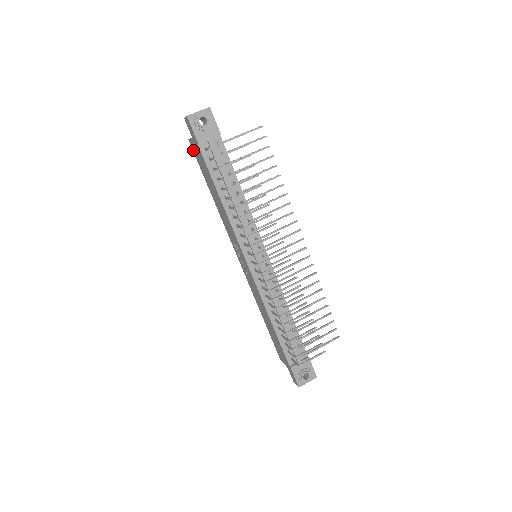
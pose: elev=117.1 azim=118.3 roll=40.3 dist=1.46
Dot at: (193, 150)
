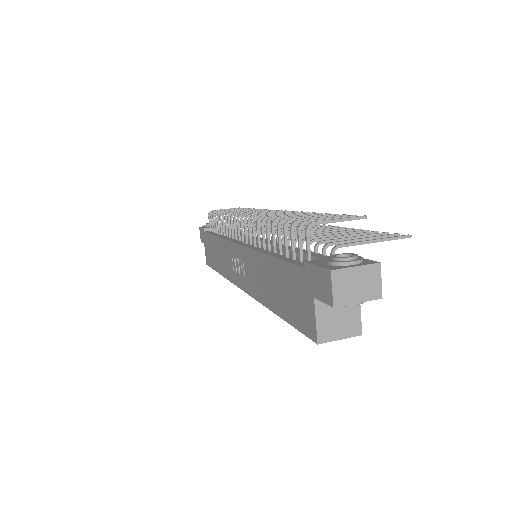
Dot at: (208, 263)
